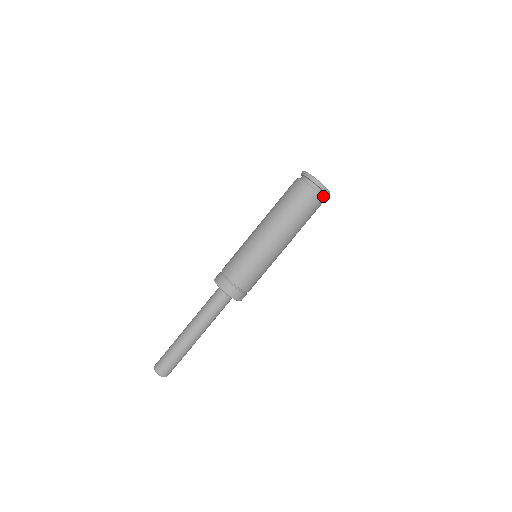
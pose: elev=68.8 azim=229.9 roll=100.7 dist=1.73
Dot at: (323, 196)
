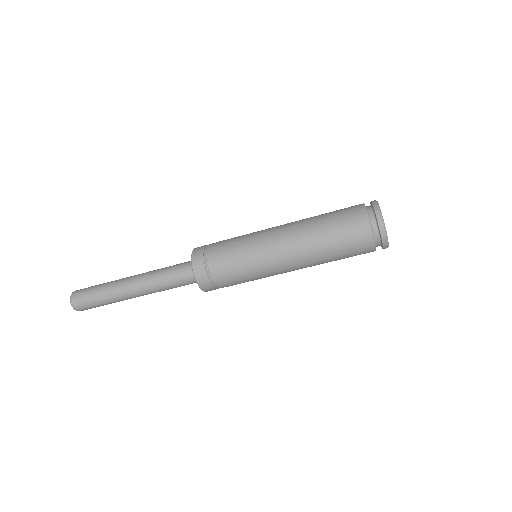
Dot at: occluded
